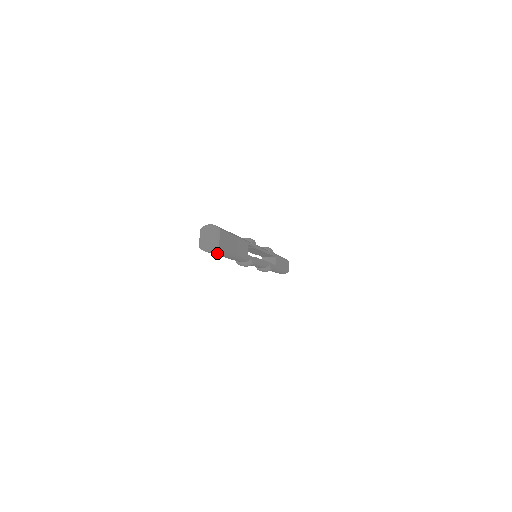
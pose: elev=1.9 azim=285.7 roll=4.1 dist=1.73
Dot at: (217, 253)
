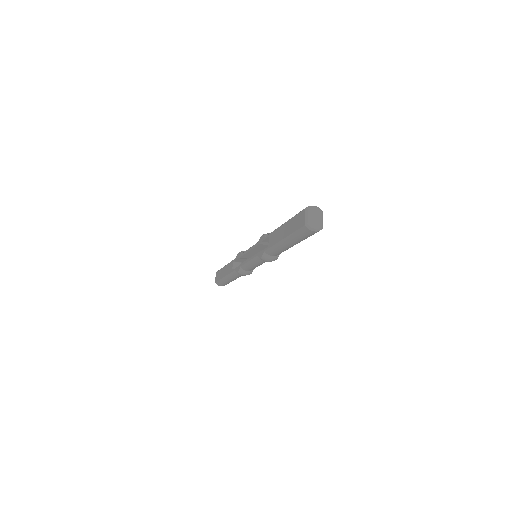
Dot at: (310, 235)
